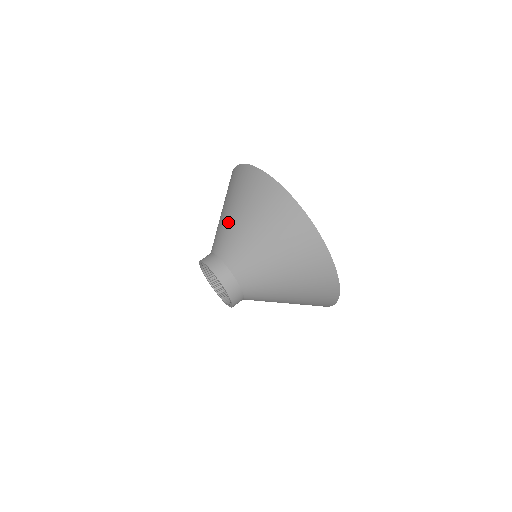
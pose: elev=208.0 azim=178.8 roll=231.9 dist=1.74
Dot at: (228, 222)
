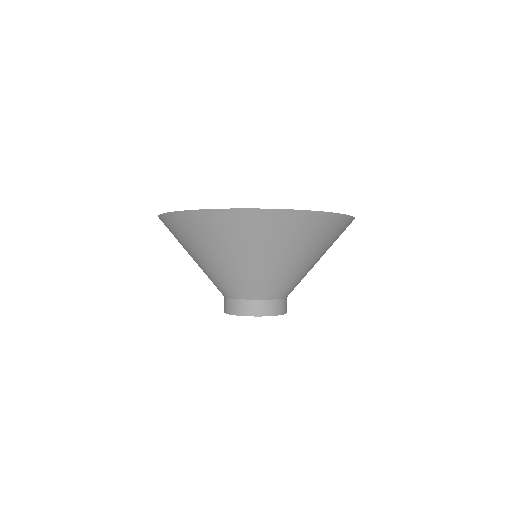
Dot at: (221, 269)
